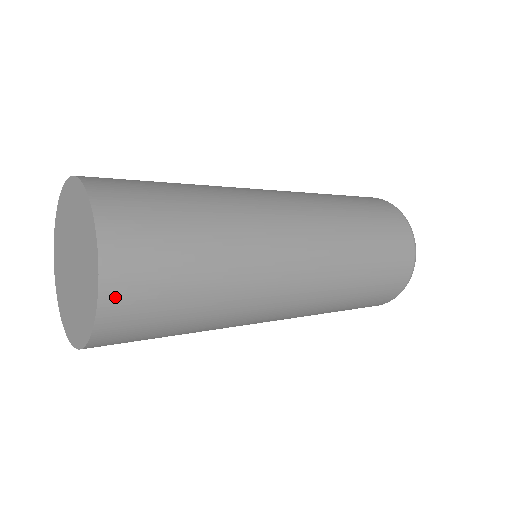
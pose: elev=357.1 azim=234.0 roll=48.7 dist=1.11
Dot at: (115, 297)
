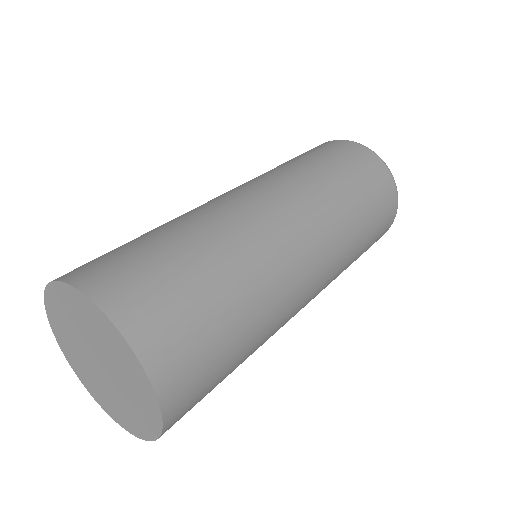
Dot at: occluded
